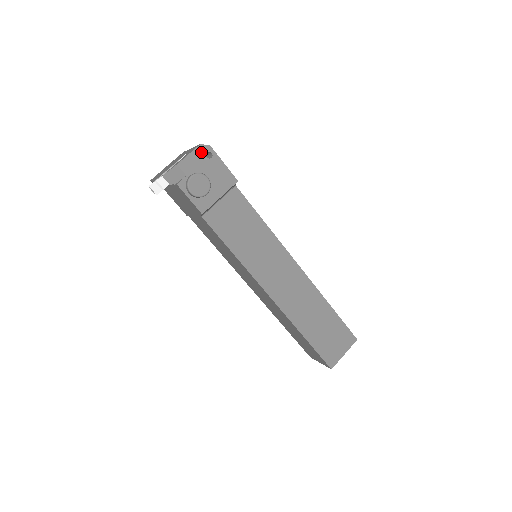
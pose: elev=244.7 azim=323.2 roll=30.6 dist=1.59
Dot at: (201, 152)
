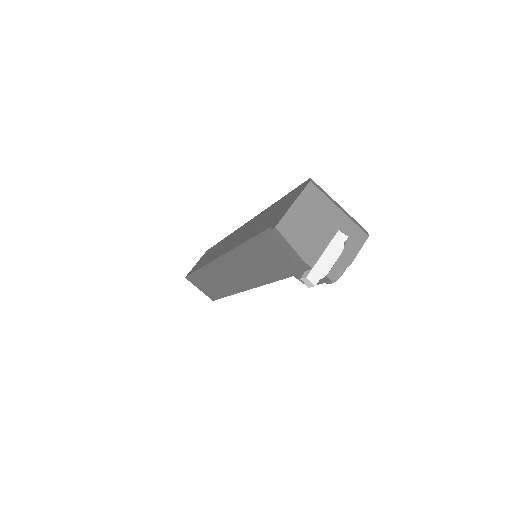
Dot at: occluded
